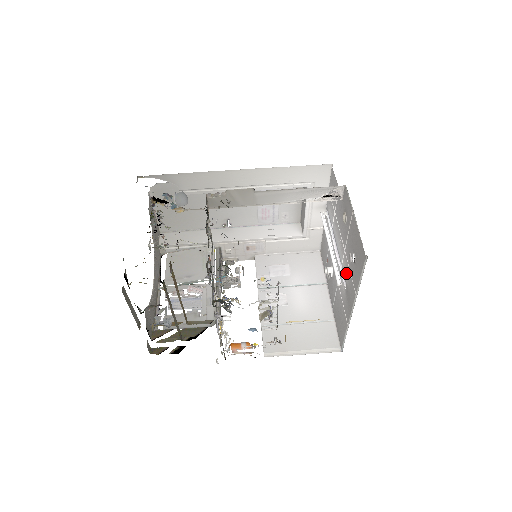
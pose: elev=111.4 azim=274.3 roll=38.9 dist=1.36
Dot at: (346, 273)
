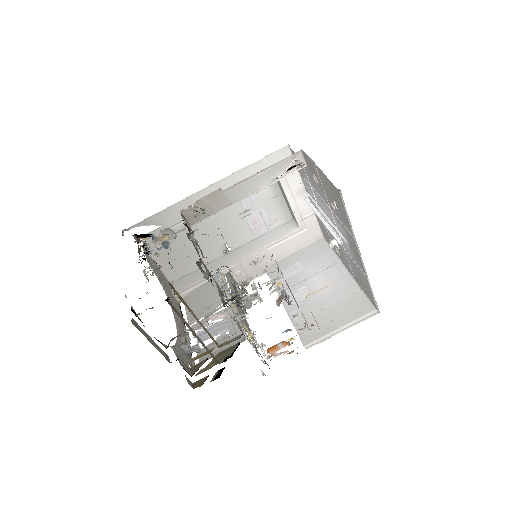
Dot at: (341, 229)
